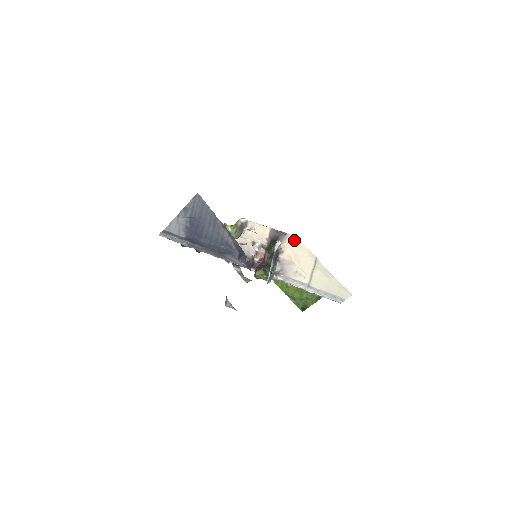
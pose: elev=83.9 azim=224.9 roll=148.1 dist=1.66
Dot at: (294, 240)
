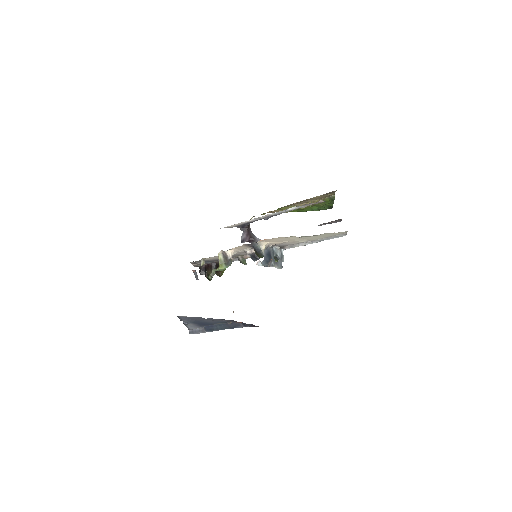
Dot at: (266, 240)
